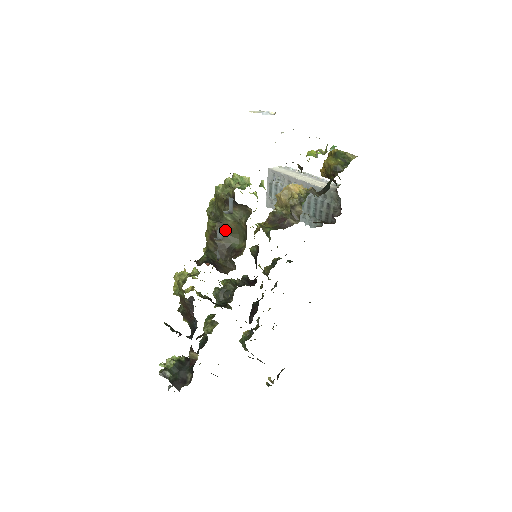
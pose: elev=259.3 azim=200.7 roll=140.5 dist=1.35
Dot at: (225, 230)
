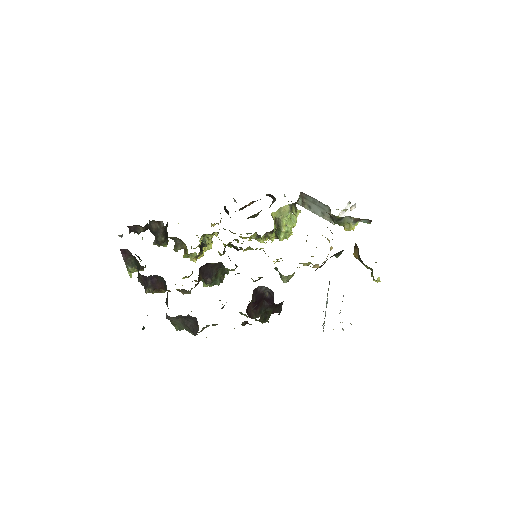
Dot at: occluded
